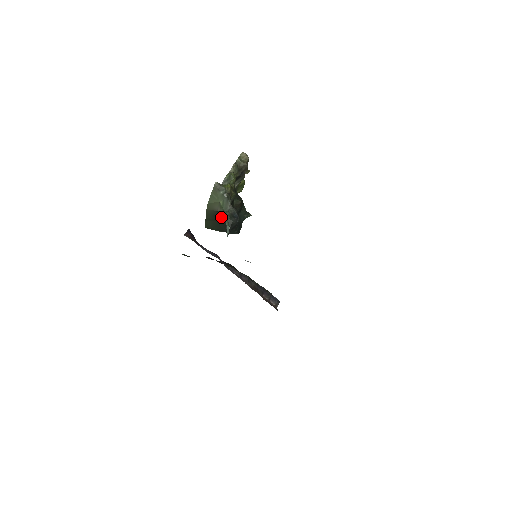
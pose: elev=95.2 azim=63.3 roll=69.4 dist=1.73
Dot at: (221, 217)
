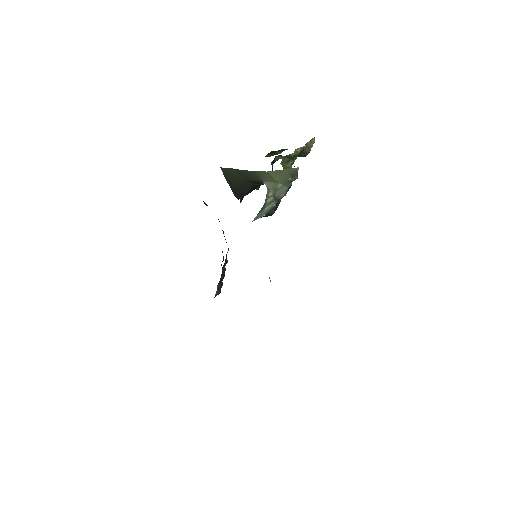
Dot at: (252, 183)
